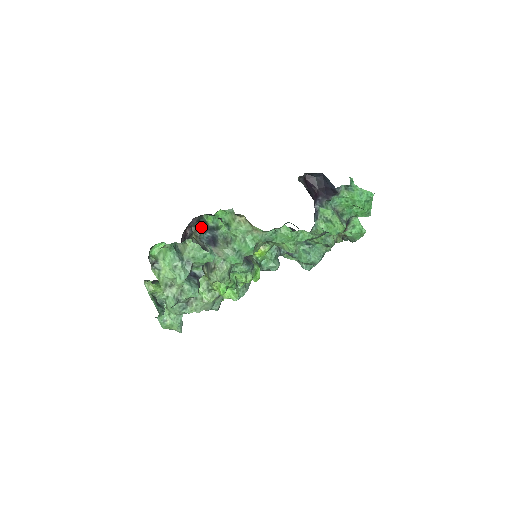
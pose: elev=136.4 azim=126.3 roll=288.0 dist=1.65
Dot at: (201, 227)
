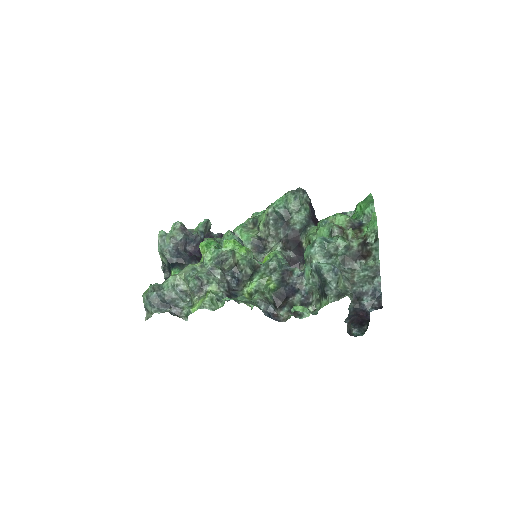
Dot at: occluded
